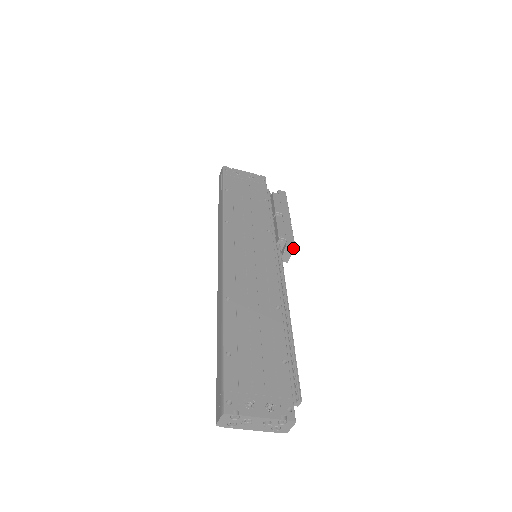
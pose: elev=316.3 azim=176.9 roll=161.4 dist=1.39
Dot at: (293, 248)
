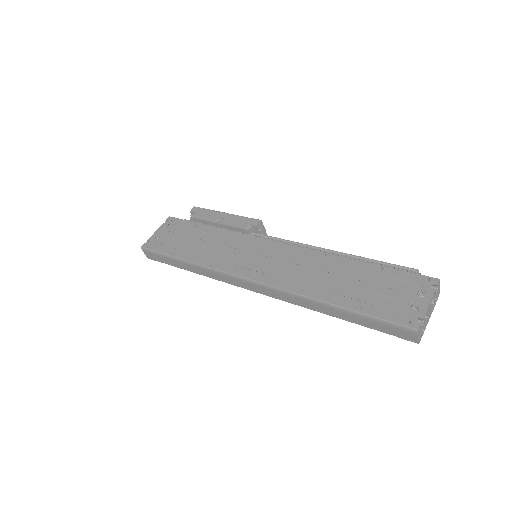
Dot at: (261, 223)
